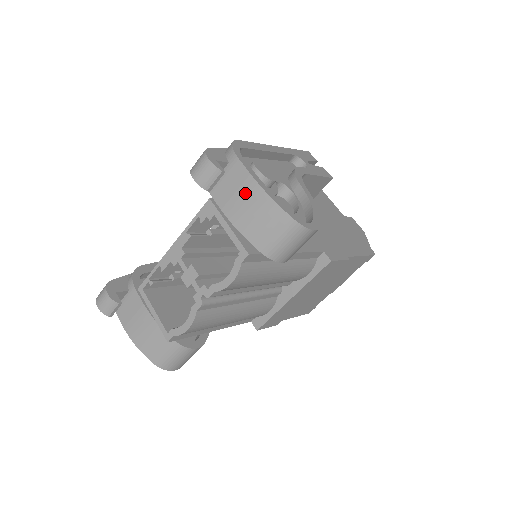
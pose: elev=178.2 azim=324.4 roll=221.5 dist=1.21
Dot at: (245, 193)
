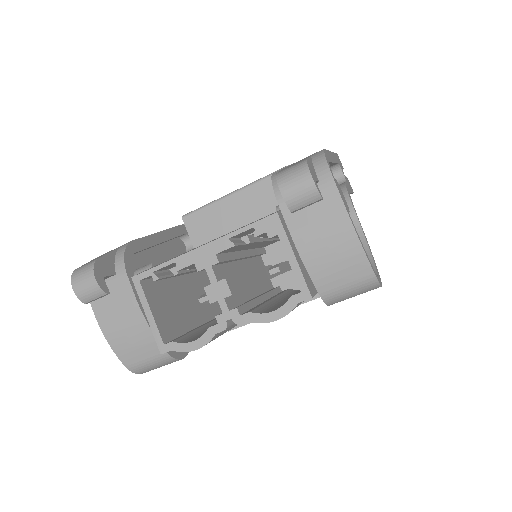
Dot at: (330, 227)
